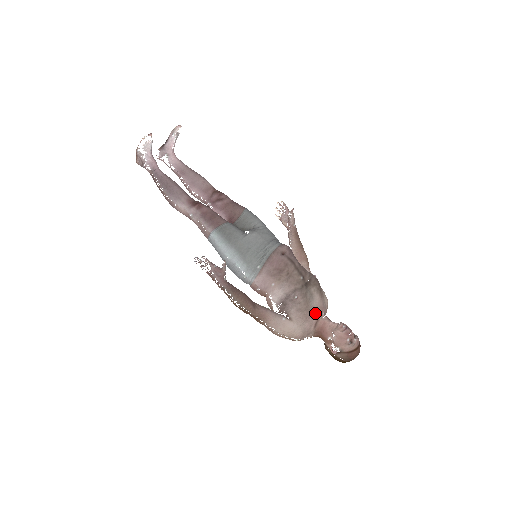
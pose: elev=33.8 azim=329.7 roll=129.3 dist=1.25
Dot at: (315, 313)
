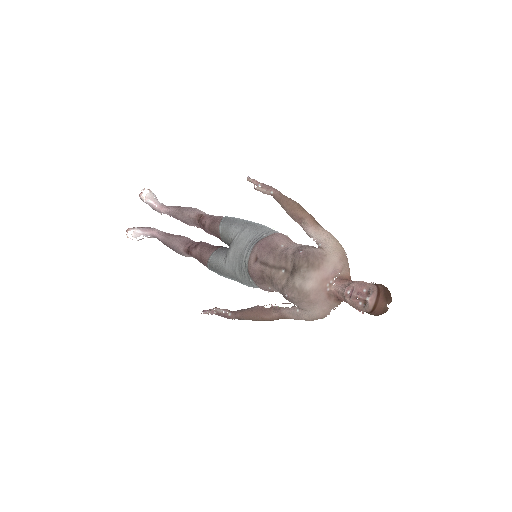
Dot at: (319, 291)
